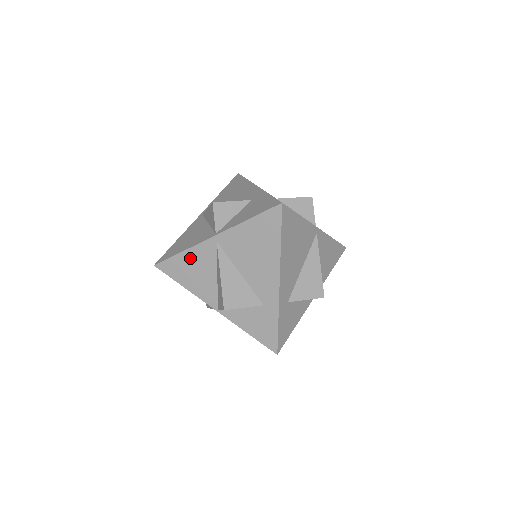
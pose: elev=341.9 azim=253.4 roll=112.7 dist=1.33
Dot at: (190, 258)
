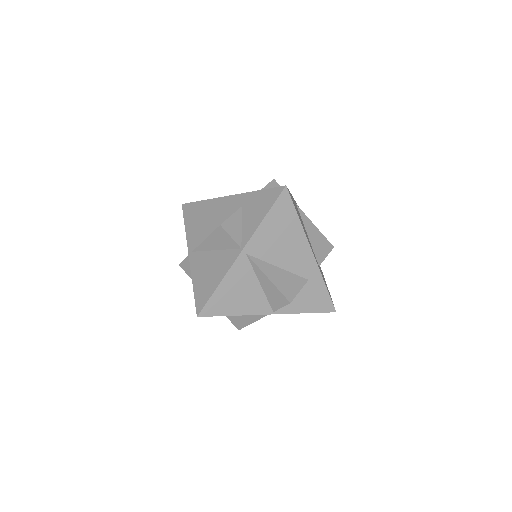
Dot at: (229, 285)
